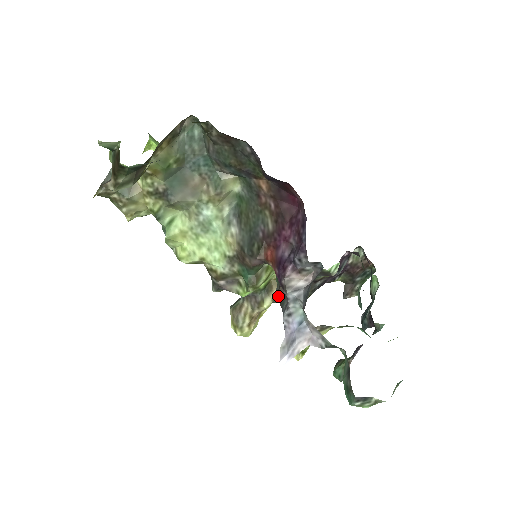
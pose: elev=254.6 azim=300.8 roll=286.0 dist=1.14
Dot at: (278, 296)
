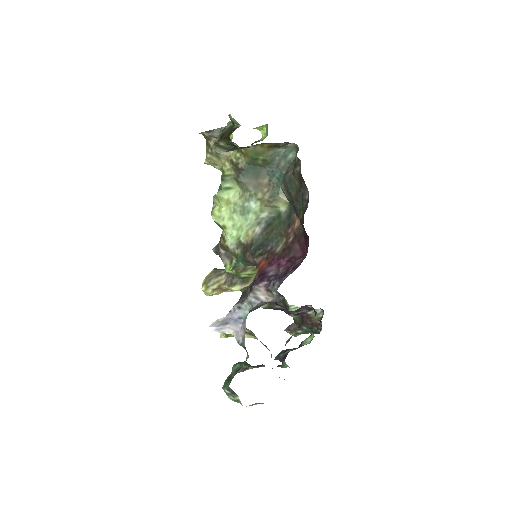
Dot at: (244, 291)
